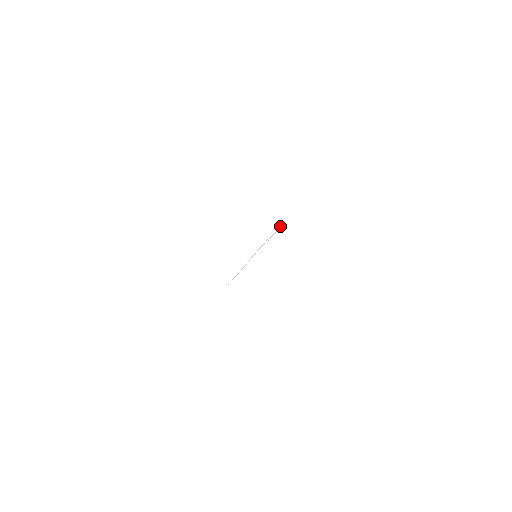
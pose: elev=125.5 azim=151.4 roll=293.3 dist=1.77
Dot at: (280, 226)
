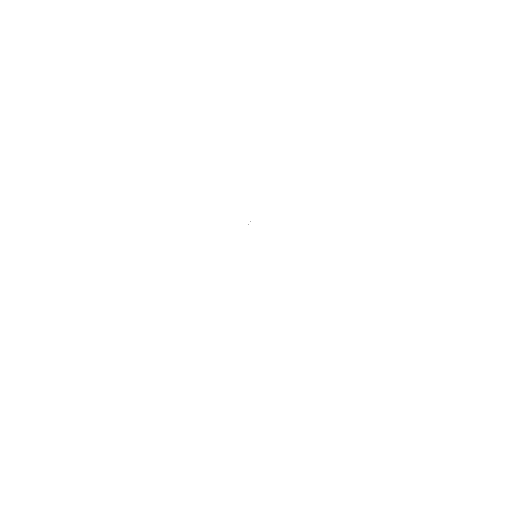
Dot at: occluded
